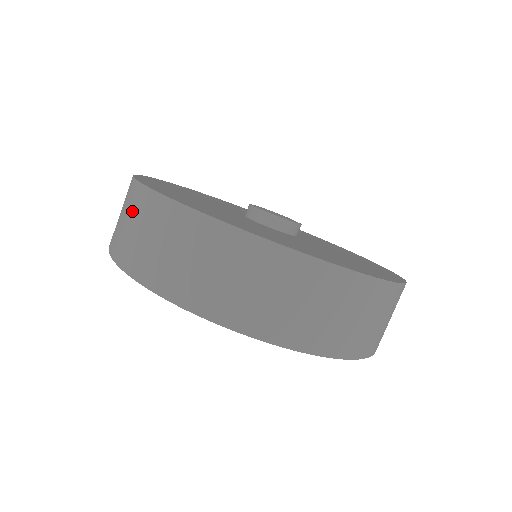
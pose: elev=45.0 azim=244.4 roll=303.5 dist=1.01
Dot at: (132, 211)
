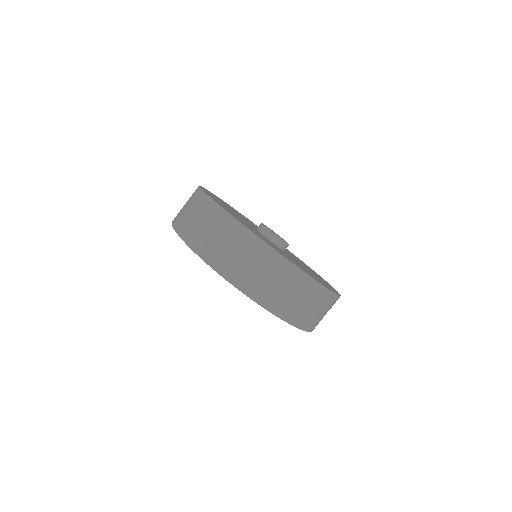
Dot at: (195, 206)
